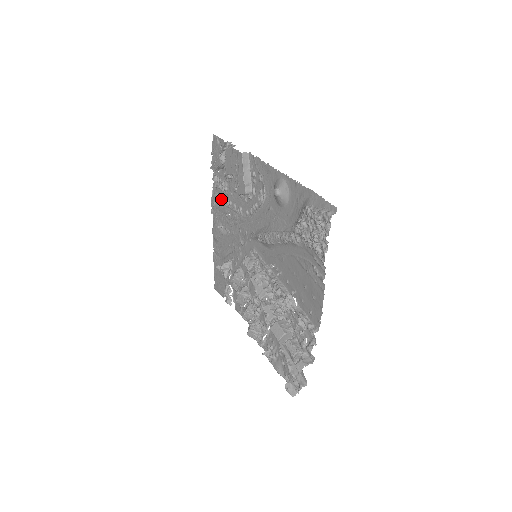
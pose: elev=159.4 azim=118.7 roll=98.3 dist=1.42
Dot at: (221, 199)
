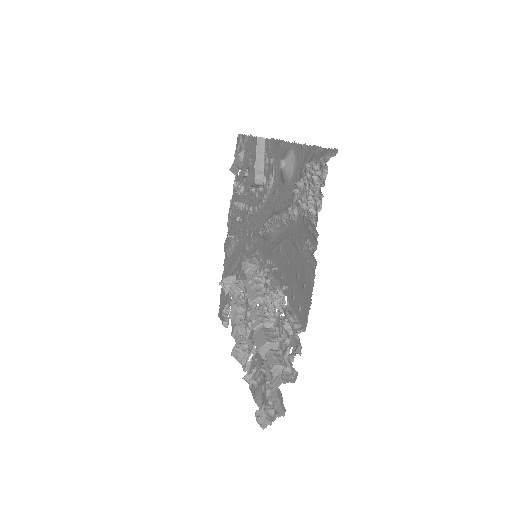
Dot at: (236, 205)
